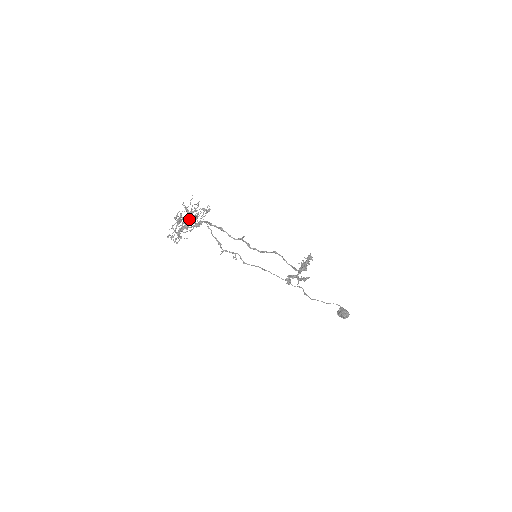
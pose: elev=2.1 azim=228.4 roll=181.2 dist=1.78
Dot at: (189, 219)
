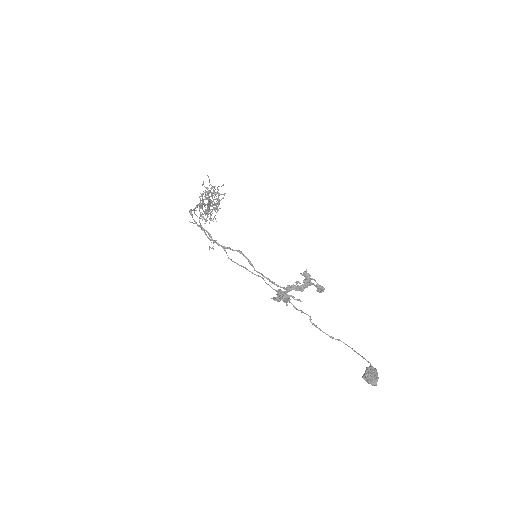
Dot at: (212, 201)
